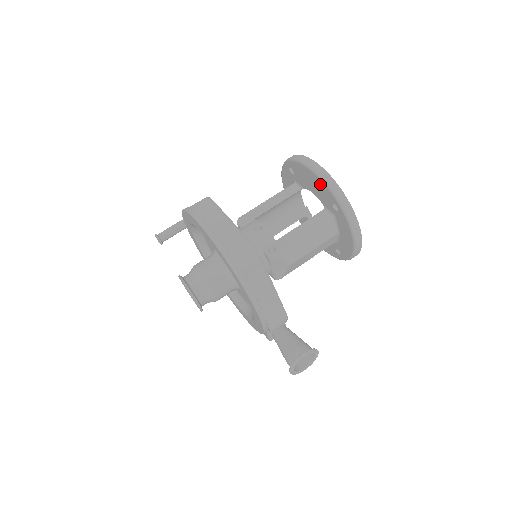
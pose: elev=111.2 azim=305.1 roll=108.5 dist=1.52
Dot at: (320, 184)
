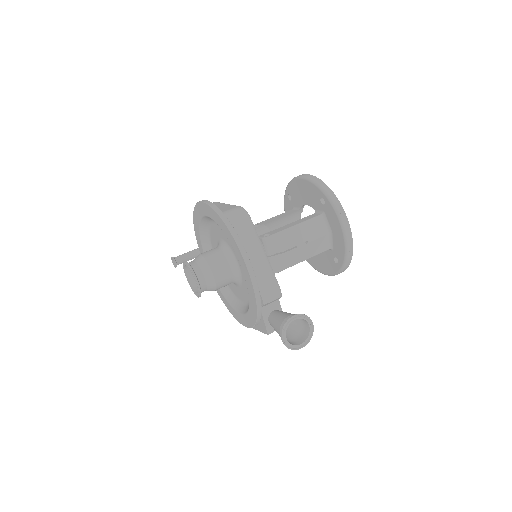
Dot at: (308, 186)
